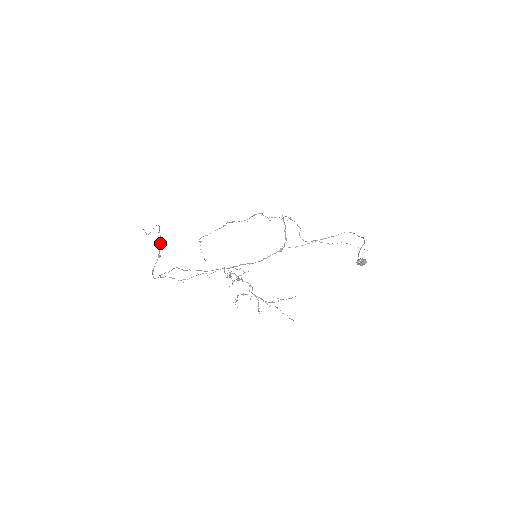
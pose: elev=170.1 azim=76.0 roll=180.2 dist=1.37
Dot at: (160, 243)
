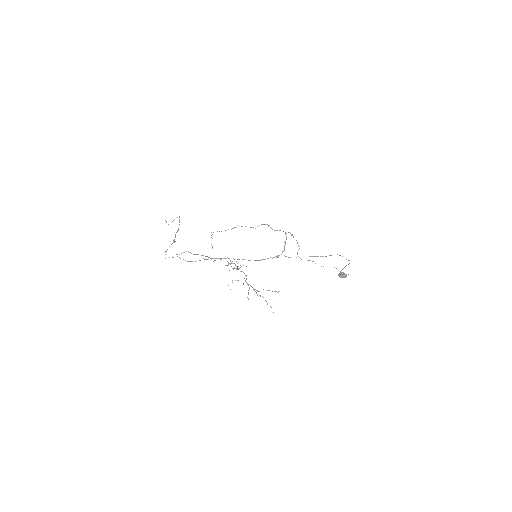
Dot at: occluded
